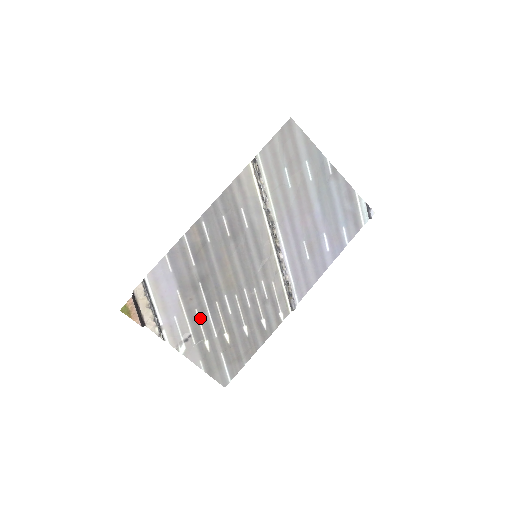
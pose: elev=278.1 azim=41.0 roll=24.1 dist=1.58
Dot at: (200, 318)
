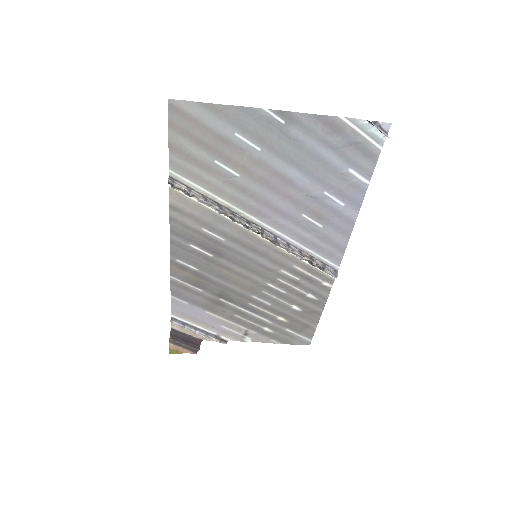
Dot at: (244, 318)
